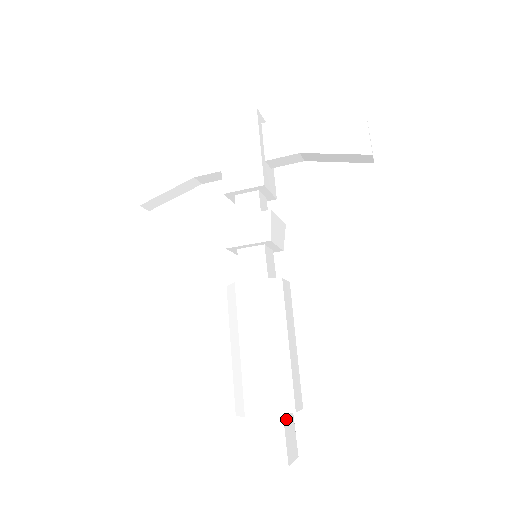
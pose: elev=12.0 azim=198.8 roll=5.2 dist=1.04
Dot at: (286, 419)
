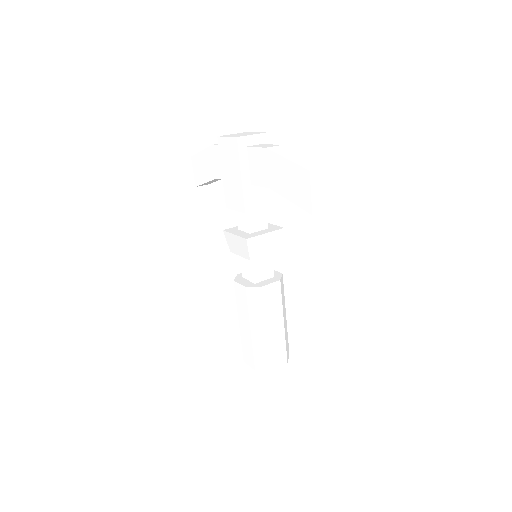
Dot at: occluded
